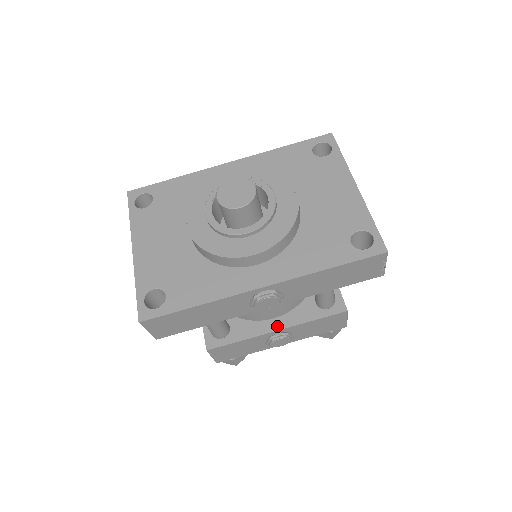
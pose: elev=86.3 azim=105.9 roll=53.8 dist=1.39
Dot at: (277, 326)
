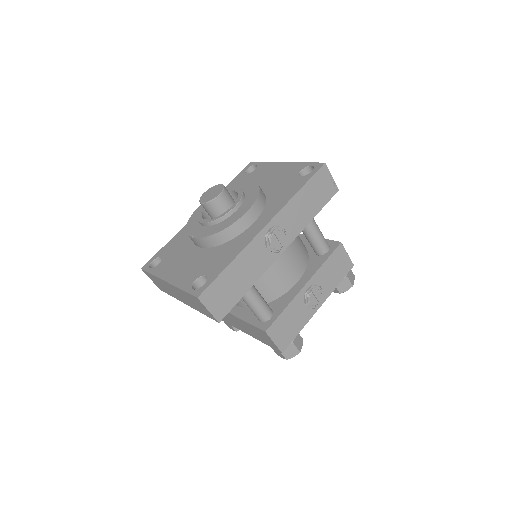
Dot at: (303, 283)
